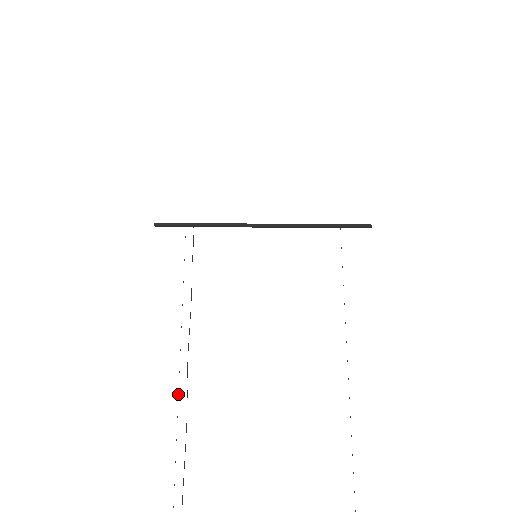
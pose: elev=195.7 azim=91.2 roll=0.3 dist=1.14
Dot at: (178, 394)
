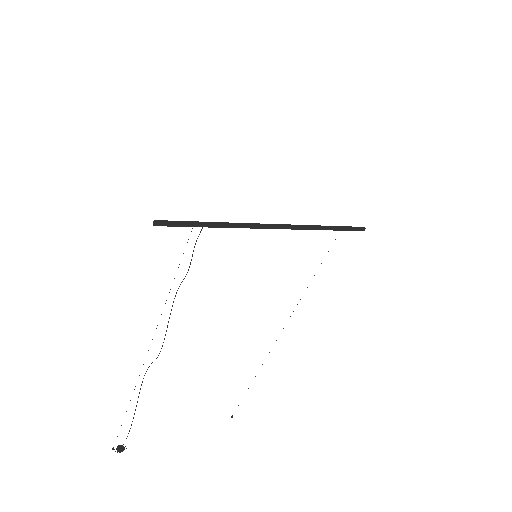
Dot at: occluded
